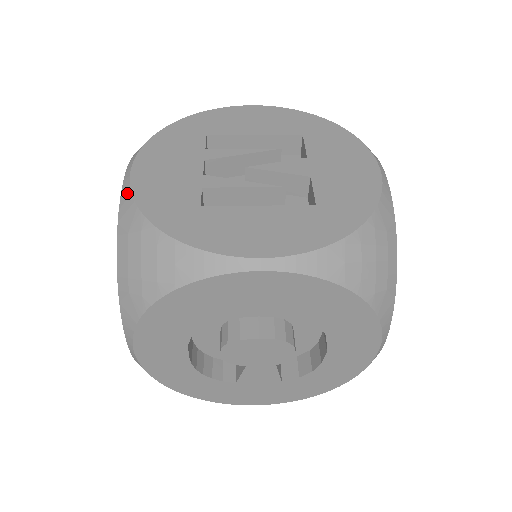
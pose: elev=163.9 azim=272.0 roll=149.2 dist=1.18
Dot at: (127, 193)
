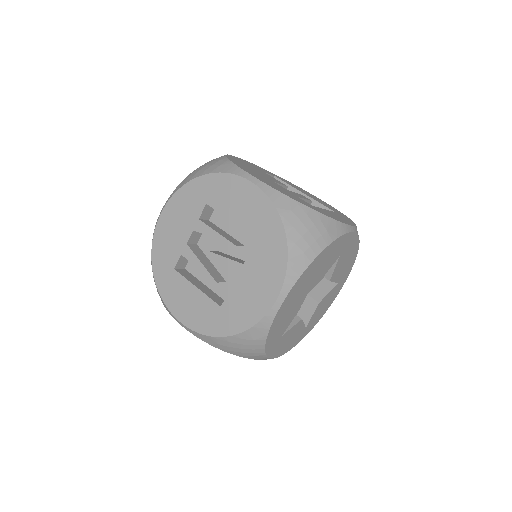
Dot at: (153, 234)
